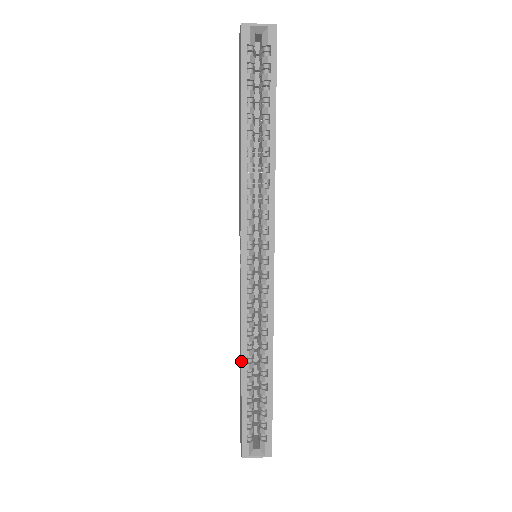
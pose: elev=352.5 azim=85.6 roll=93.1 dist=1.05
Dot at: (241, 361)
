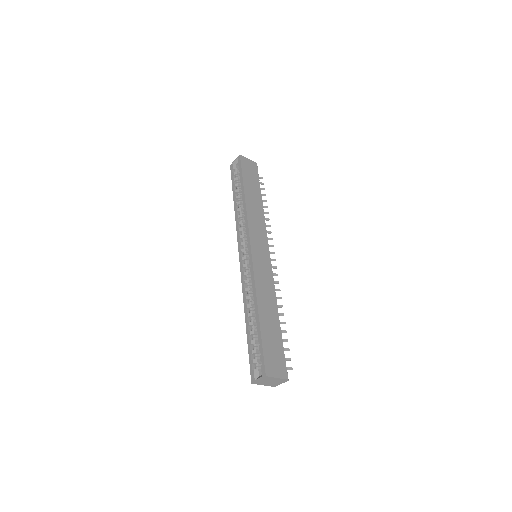
Dot at: occluded
